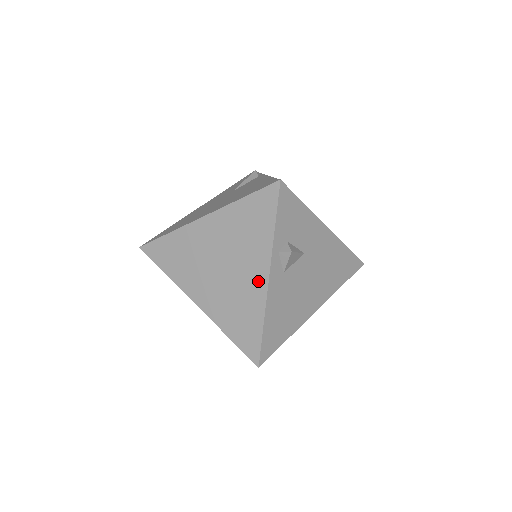
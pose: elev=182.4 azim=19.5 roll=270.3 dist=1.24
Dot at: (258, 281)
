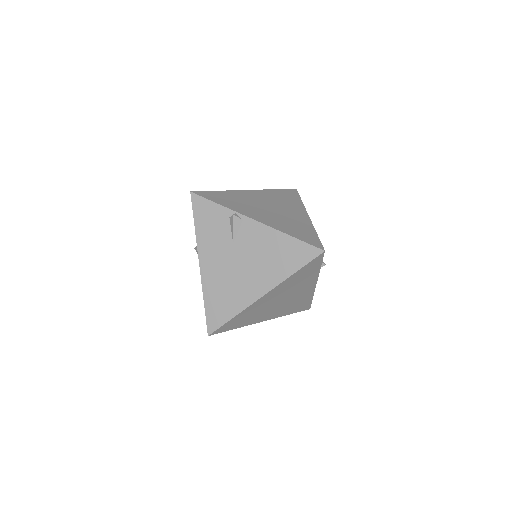
Dot at: (309, 289)
